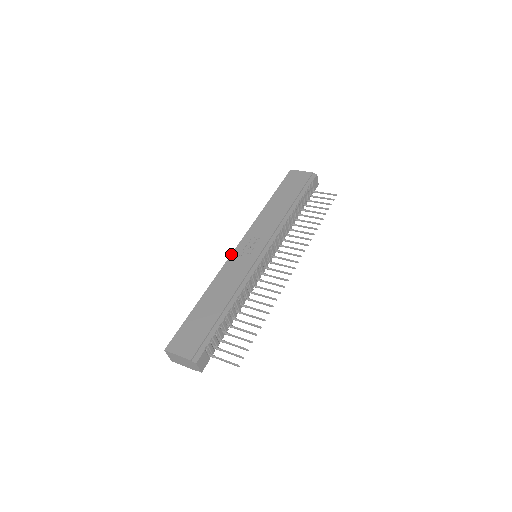
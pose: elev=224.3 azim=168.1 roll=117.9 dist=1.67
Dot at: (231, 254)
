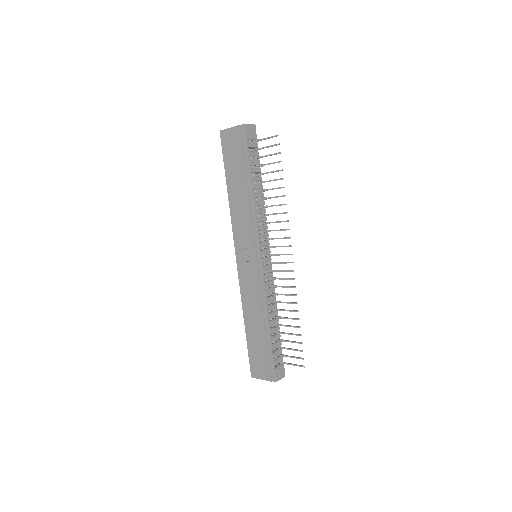
Dot at: (237, 270)
